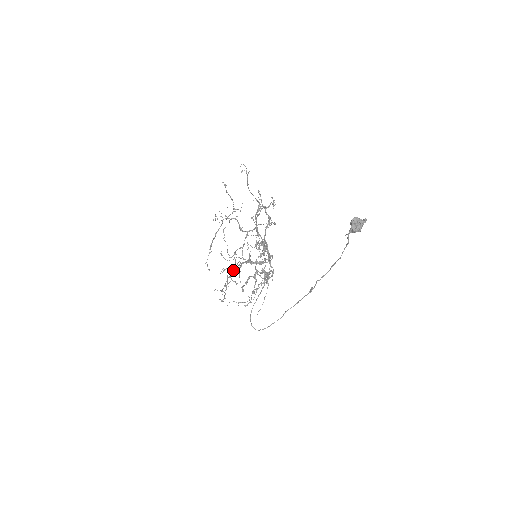
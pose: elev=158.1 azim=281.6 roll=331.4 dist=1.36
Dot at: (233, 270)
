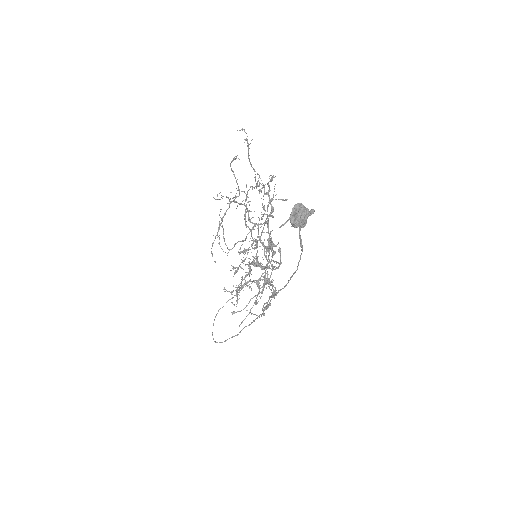
Dot at: occluded
